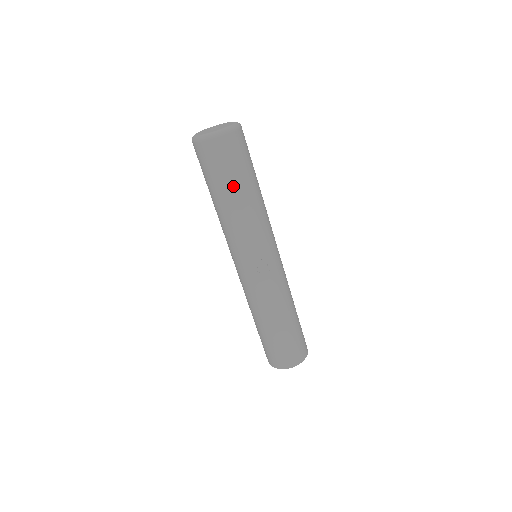
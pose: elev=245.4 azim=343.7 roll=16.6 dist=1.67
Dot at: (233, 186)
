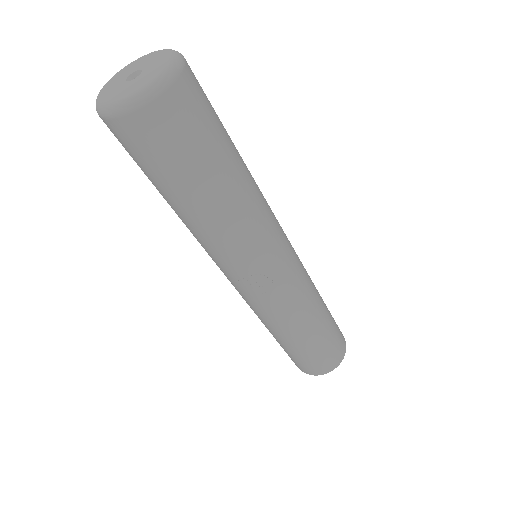
Dot at: (177, 191)
